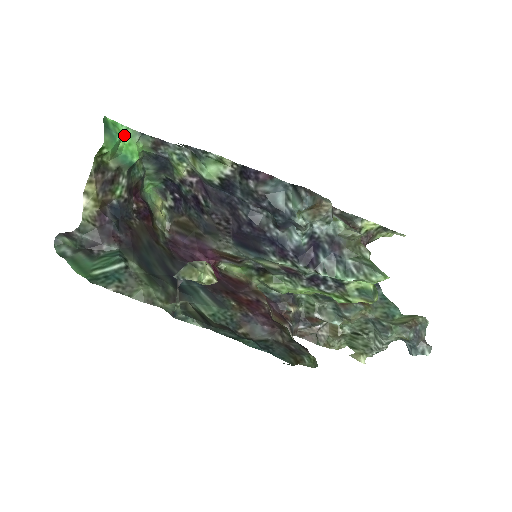
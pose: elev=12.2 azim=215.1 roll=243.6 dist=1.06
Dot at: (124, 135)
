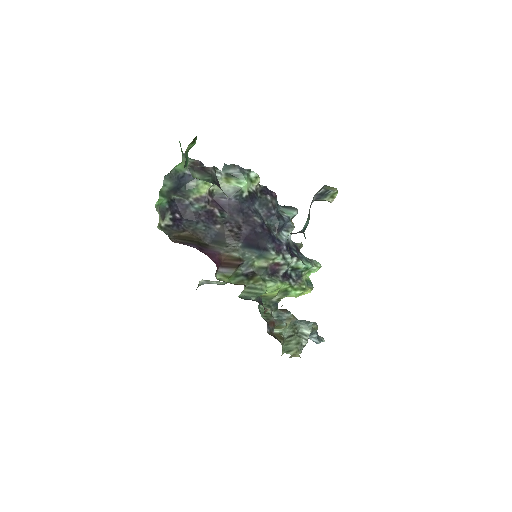
Dot at: (180, 146)
